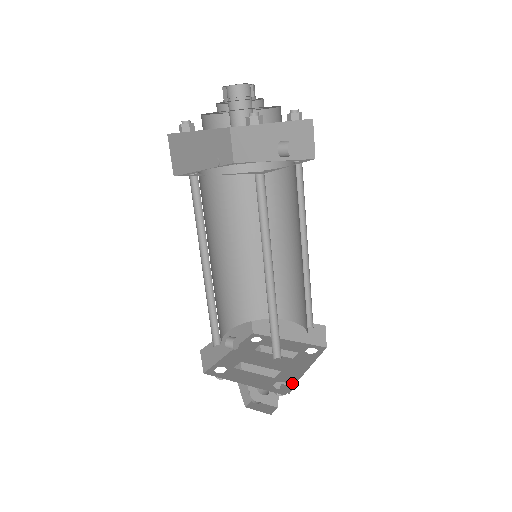
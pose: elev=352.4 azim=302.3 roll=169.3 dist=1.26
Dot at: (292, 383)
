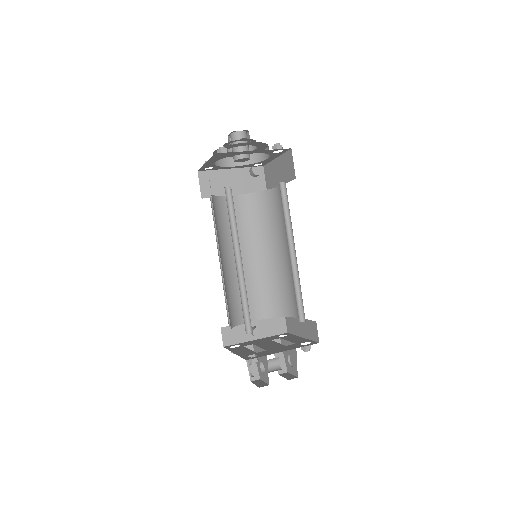
Dot at: (261, 356)
